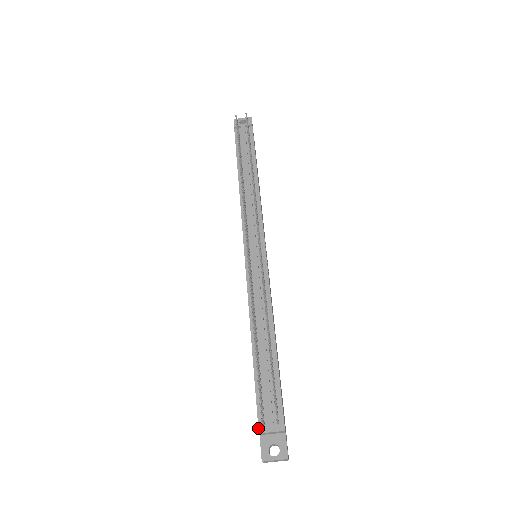
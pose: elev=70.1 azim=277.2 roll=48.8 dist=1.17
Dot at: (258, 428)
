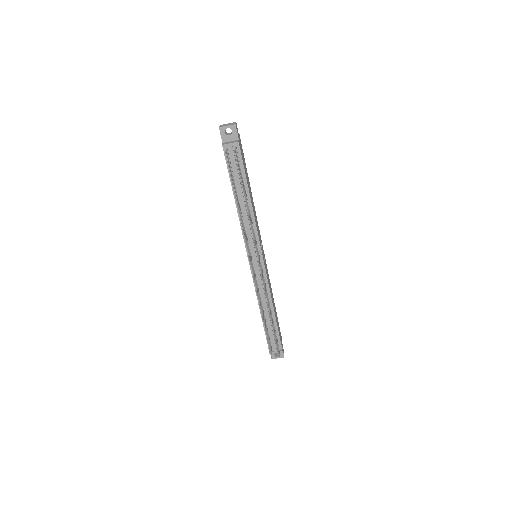
Dot at: (269, 351)
